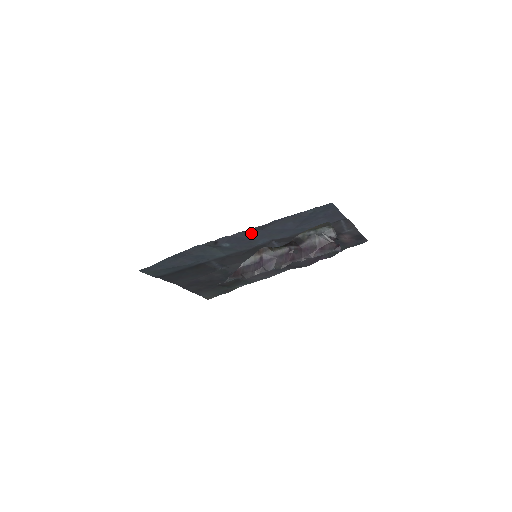
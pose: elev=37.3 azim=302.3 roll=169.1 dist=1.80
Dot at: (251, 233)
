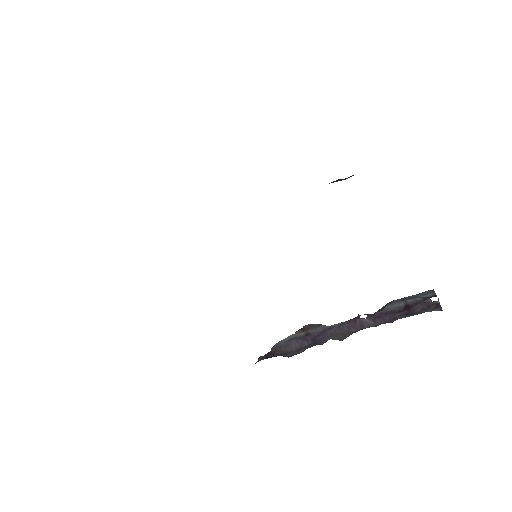
Dot at: occluded
